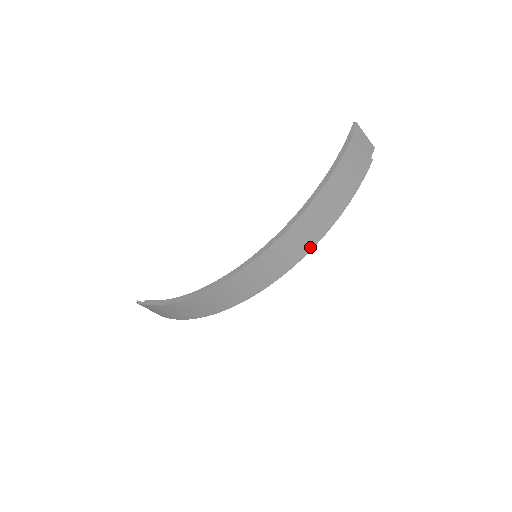
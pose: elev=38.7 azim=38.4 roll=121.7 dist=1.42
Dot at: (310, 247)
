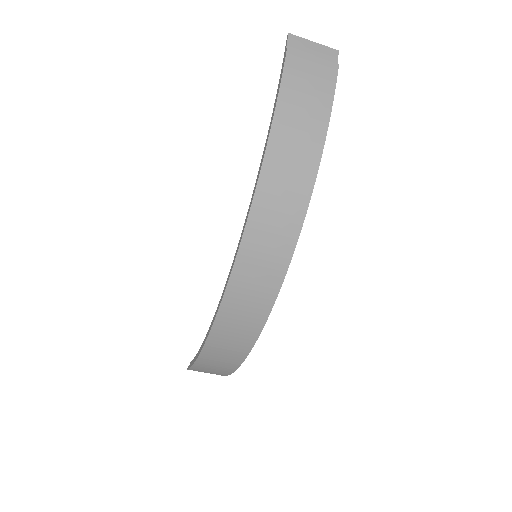
Dot at: (302, 211)
